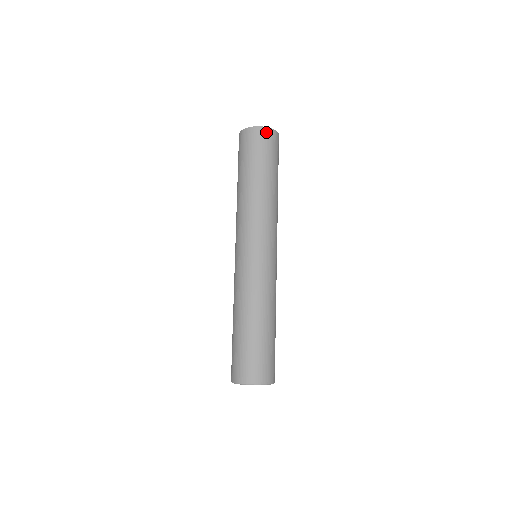
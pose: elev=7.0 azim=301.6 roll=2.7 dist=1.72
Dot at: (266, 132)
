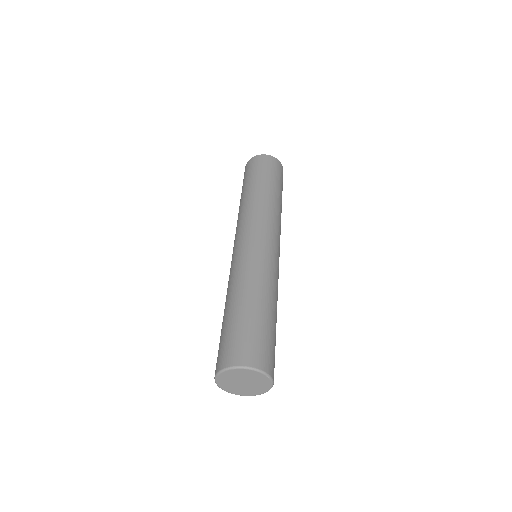
Dot at: (277, 162)
